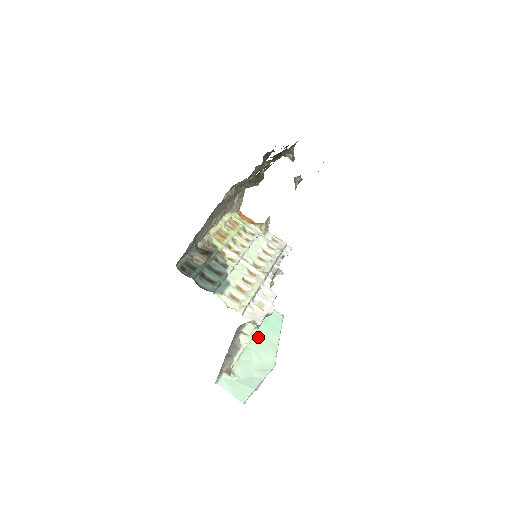
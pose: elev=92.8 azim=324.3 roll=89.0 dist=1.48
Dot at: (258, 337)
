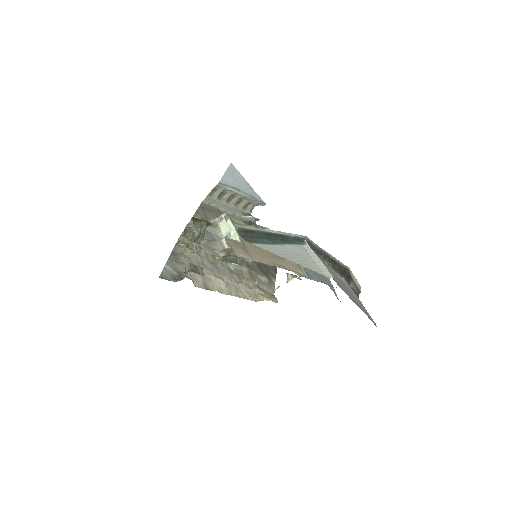
Dot at: occluded
